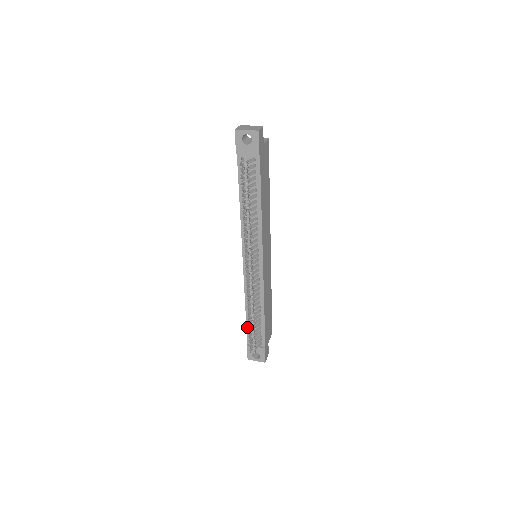
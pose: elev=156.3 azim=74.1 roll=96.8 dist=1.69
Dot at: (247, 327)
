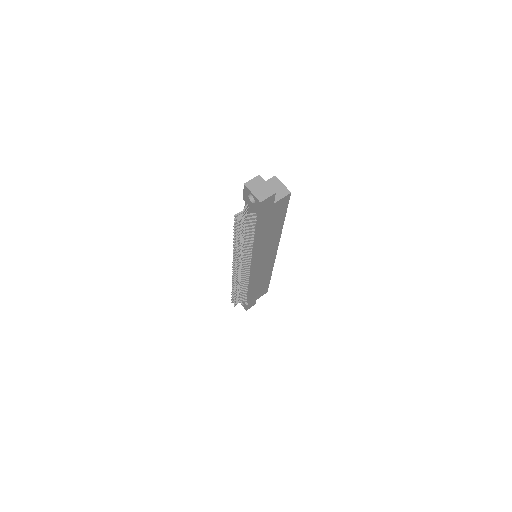
Dot at: occluded
